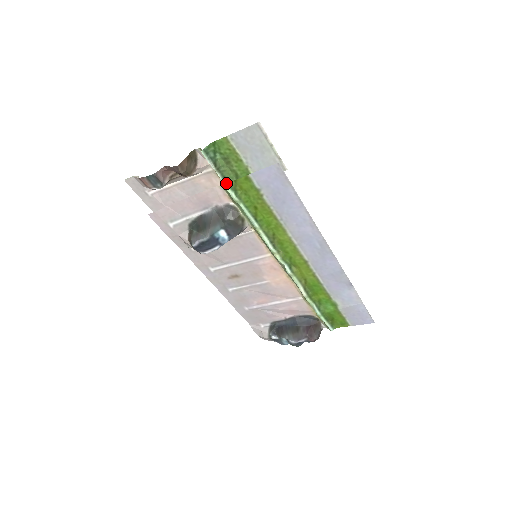
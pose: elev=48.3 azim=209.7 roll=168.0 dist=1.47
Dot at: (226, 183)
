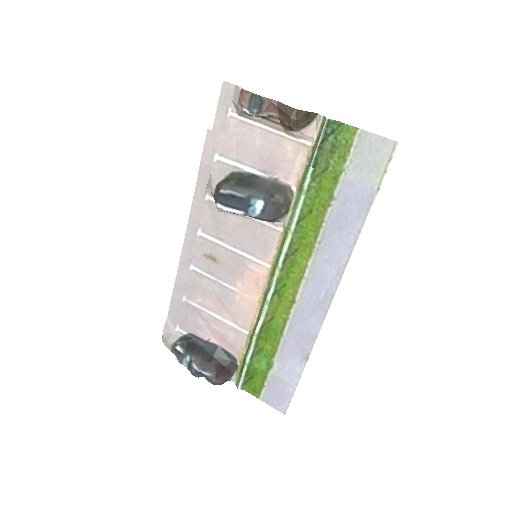
Dot at: (313, 166)
